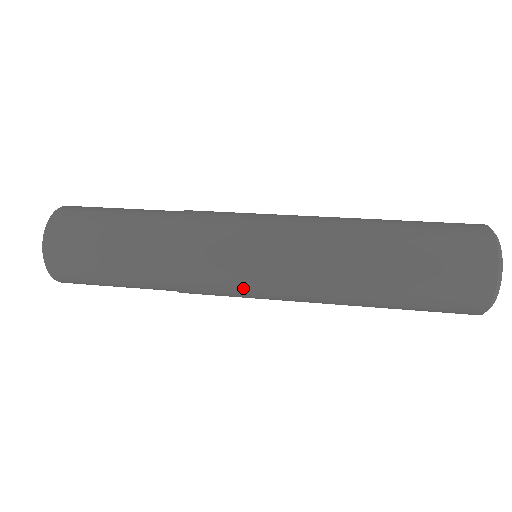
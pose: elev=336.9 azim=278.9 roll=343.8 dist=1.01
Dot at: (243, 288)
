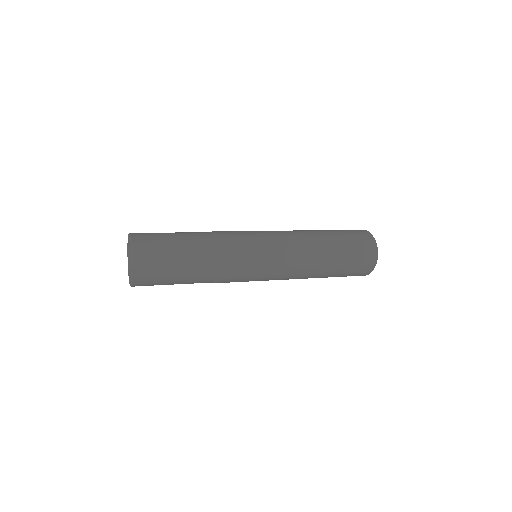
Dot at: (261, 259)
